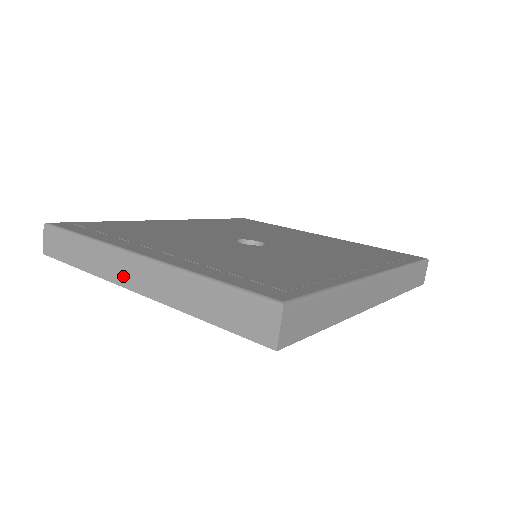
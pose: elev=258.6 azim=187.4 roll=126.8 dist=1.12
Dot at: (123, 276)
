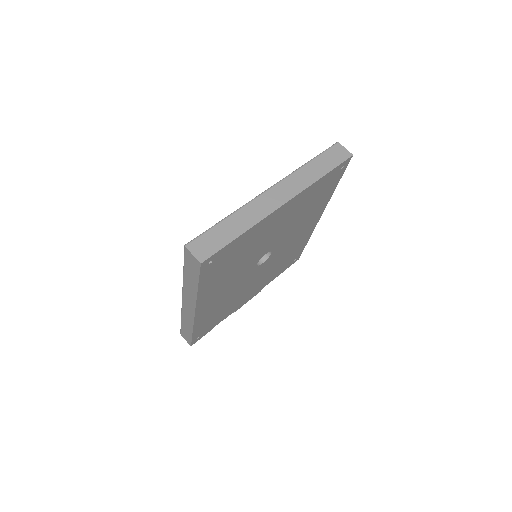
Dot at: (272, 204)
